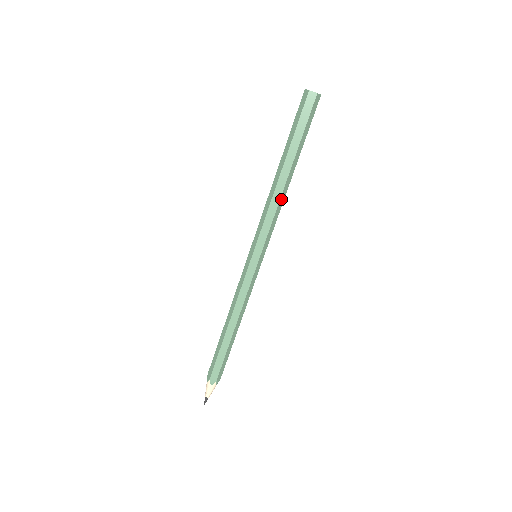
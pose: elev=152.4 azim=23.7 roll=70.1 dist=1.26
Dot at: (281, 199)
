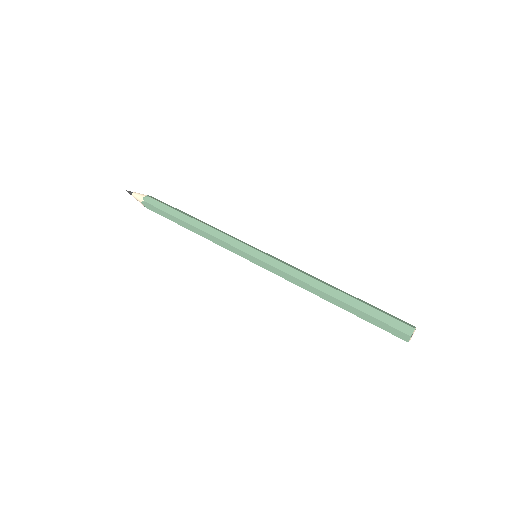
Dot at: (308, 290)
